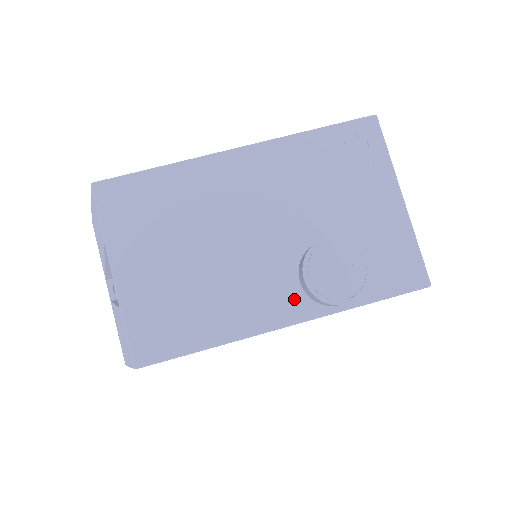
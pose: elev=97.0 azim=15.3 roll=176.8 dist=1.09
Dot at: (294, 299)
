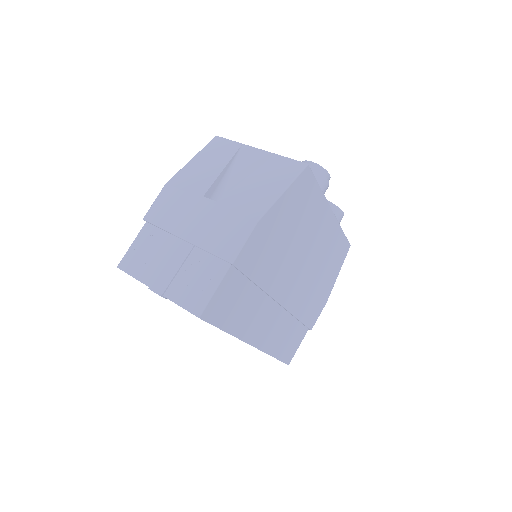
Dot at: occluded
